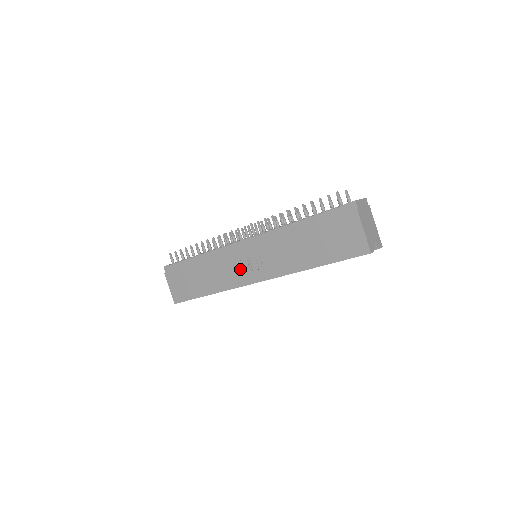
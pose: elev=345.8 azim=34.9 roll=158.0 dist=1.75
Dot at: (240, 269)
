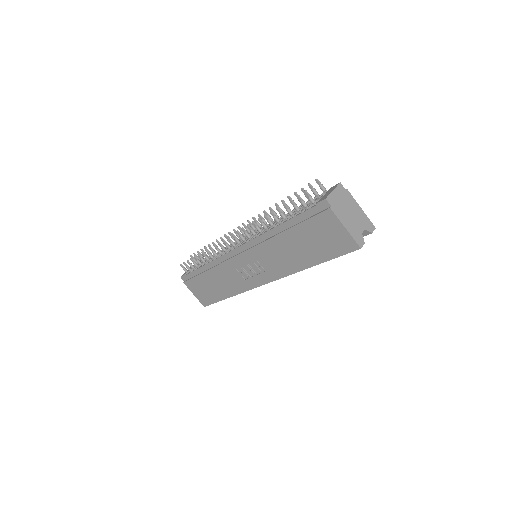
Dot at: (245, 274)
